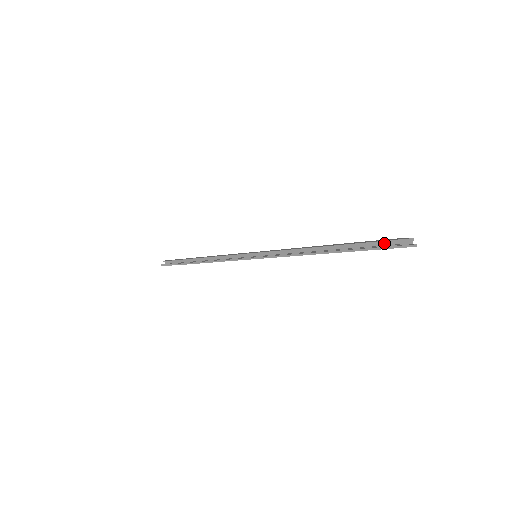
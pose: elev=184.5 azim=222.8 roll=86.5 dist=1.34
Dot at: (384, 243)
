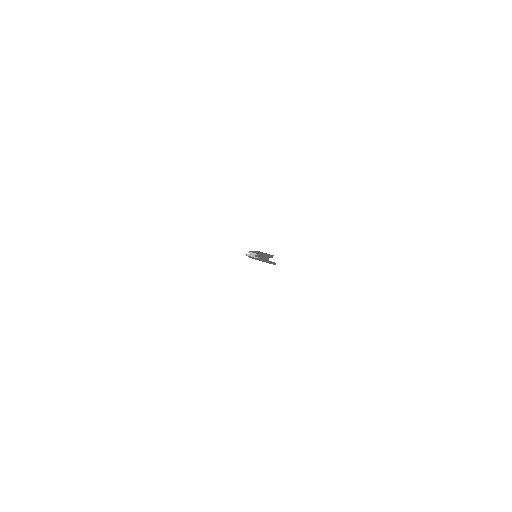
Dot at: (267, 257)
